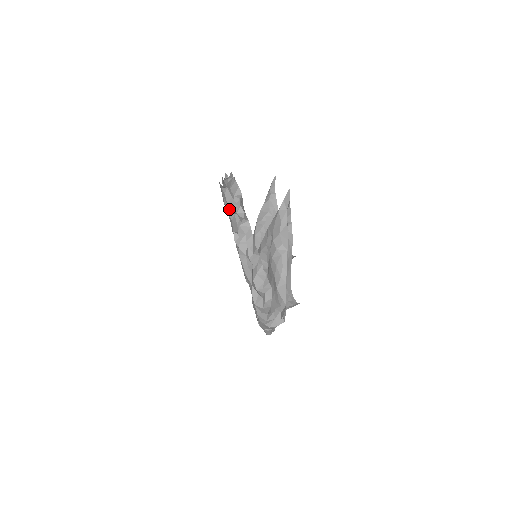
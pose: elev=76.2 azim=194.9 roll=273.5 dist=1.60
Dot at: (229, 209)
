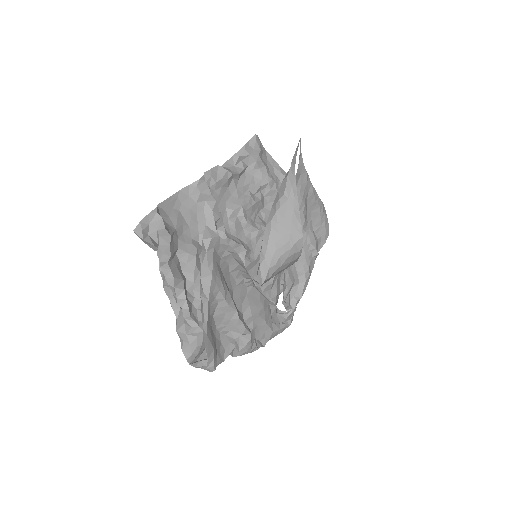
Dot at: occluded
